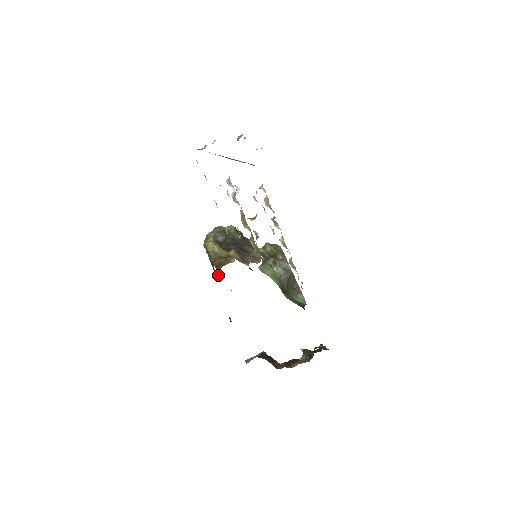
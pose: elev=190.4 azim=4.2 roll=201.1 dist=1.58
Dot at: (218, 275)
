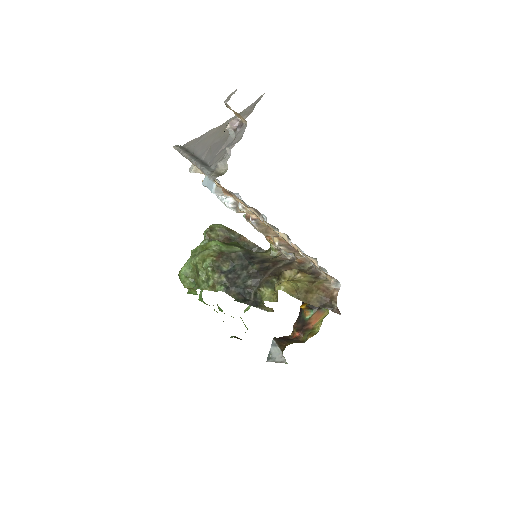
Dot at: occluded
